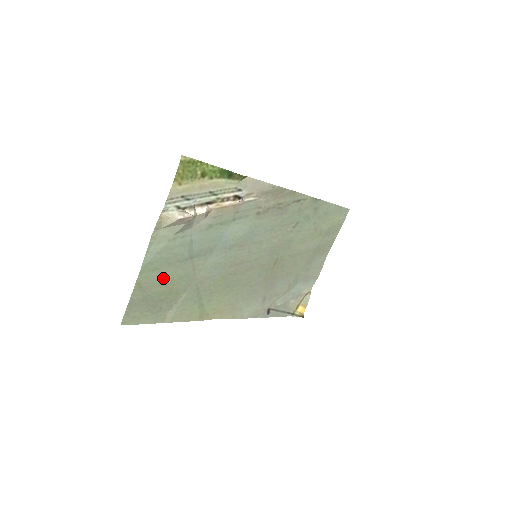
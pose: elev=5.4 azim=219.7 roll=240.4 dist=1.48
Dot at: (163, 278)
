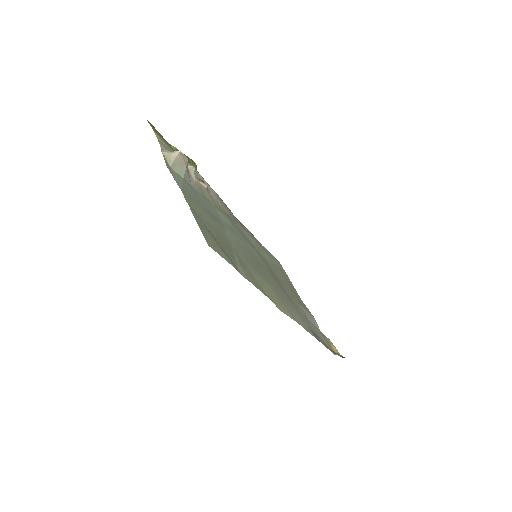
Dot at: (205, 219)
